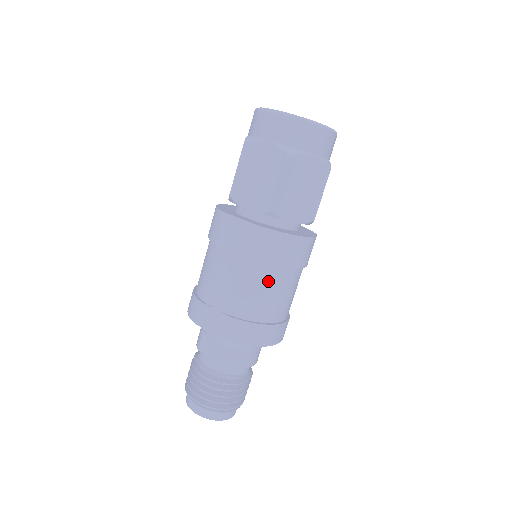
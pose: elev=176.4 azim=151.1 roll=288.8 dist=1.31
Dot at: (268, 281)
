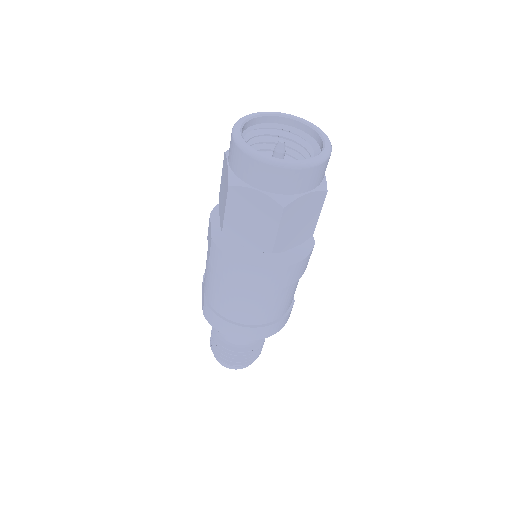
Dot at: (225, 288)
